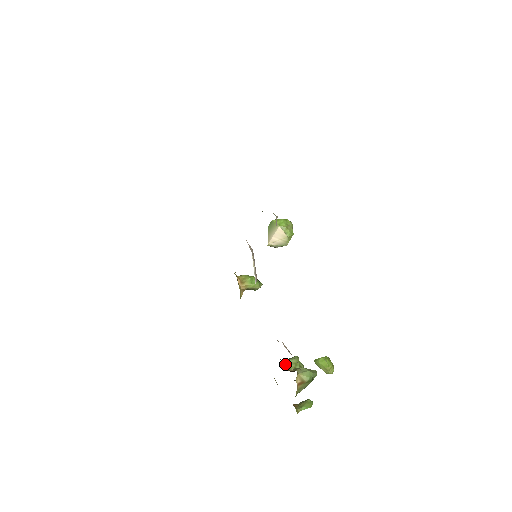
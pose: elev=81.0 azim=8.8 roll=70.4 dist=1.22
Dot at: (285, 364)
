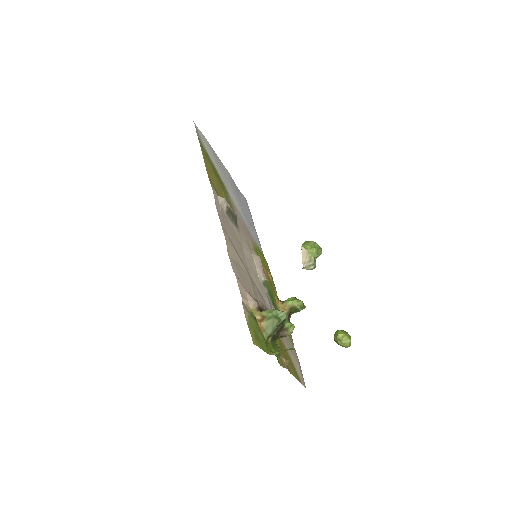
Dot at: occluded
